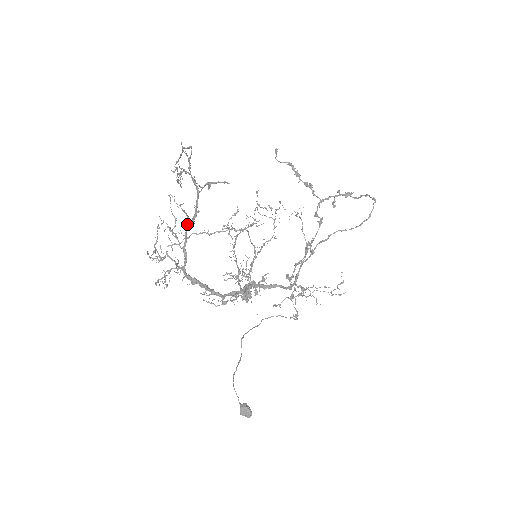
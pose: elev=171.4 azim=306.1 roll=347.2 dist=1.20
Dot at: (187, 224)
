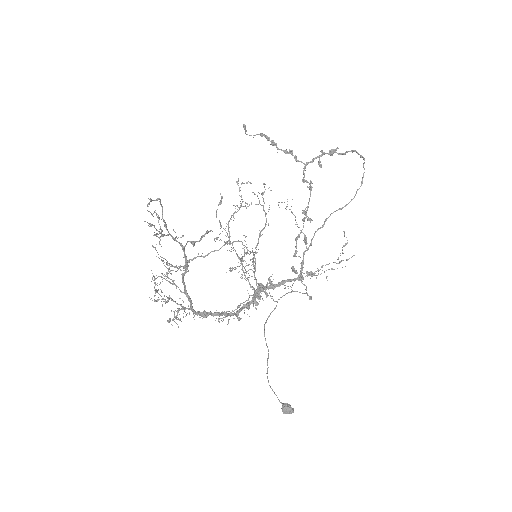
Dot at: (181, 274)
